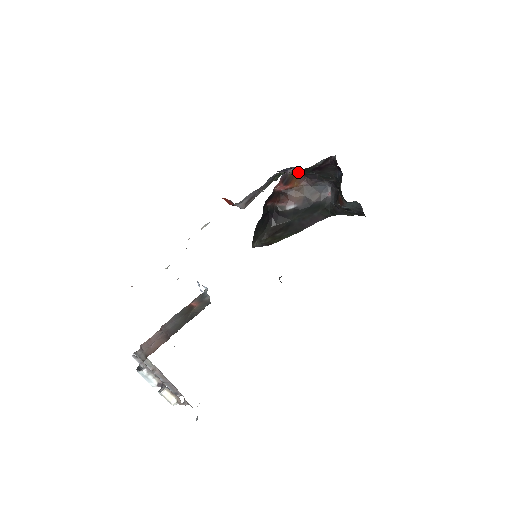
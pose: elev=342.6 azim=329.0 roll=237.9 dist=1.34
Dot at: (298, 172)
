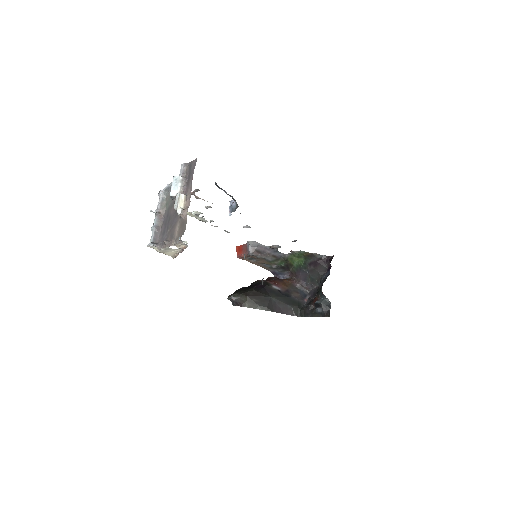
Dot at: (296, 267)
